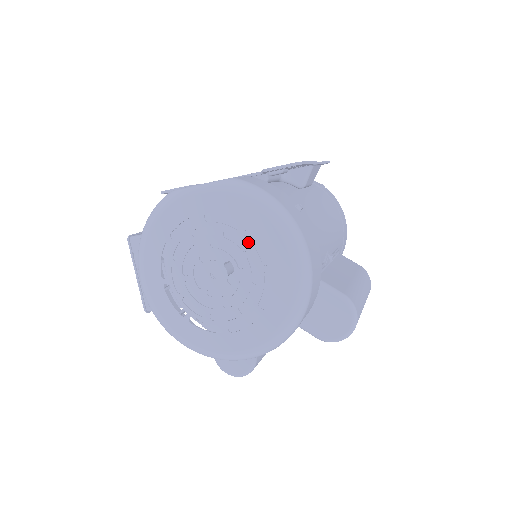
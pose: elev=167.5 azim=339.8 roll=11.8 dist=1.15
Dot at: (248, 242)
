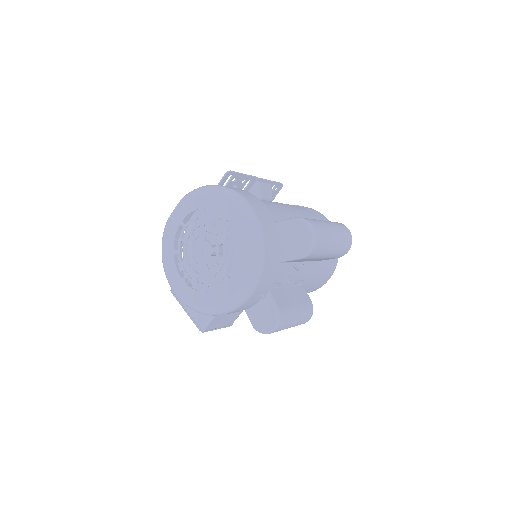
Dot at: (209, 215)
